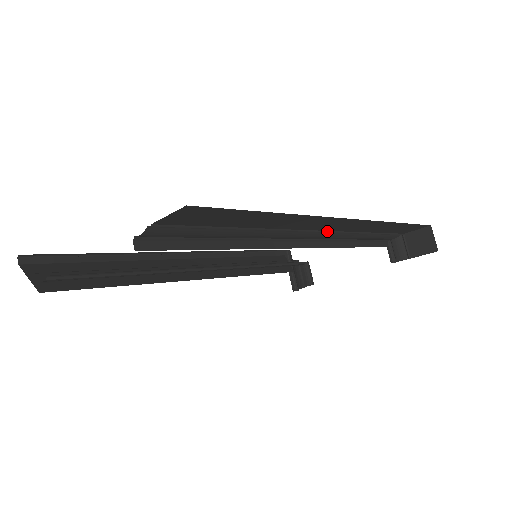
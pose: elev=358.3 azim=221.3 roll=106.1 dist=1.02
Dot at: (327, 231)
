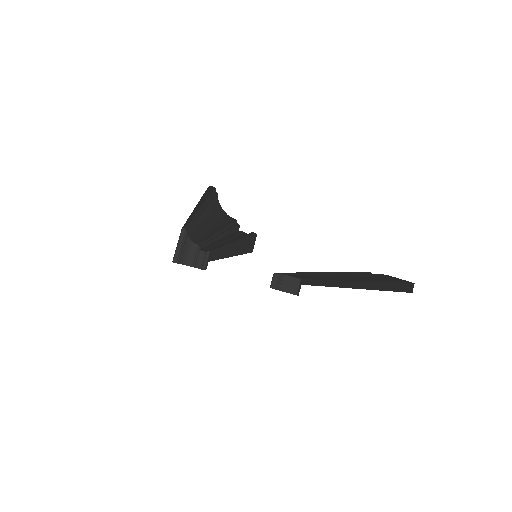
Dot at: (318, 274)
